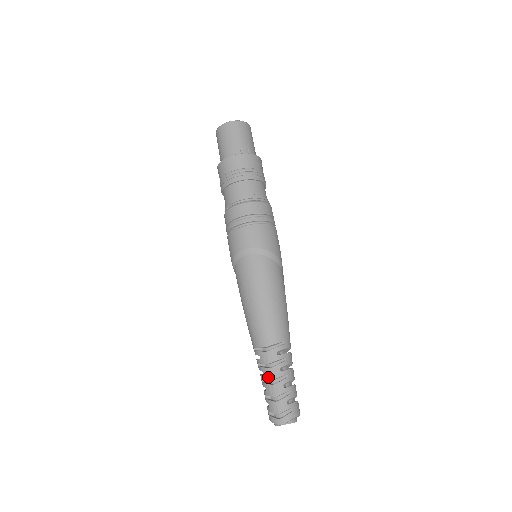
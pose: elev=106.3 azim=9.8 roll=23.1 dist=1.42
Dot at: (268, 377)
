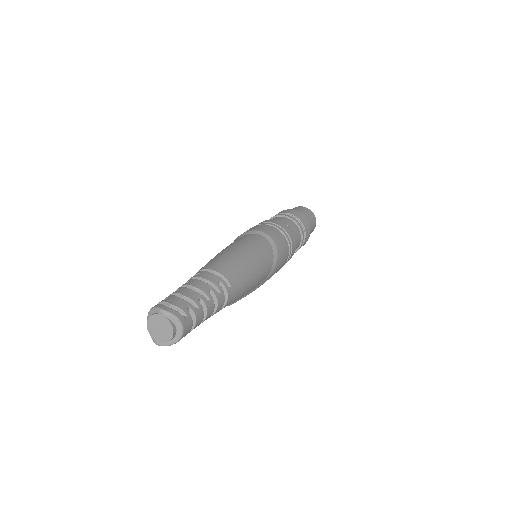
Dot at: (193, 284)
